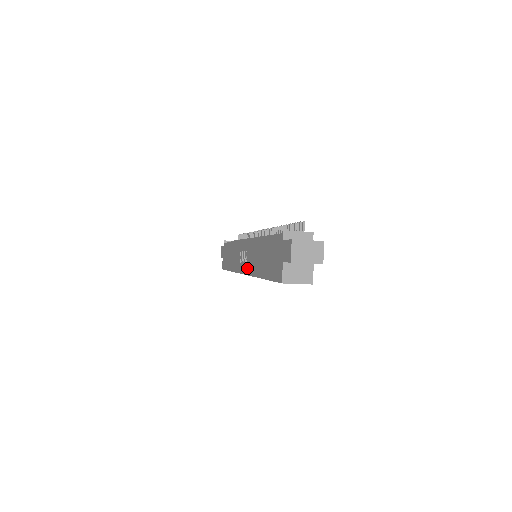
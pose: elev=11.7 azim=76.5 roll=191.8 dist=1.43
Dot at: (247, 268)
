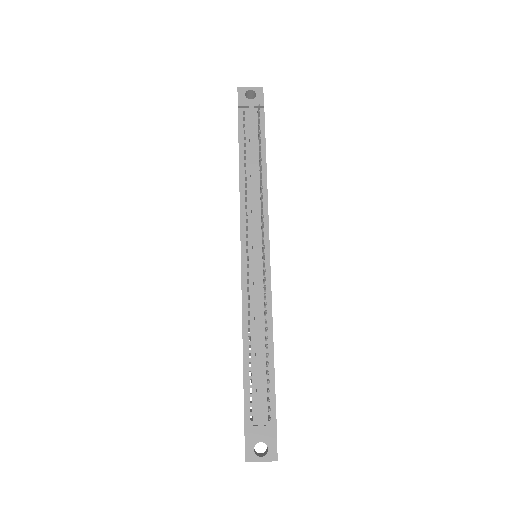
Dot at: occluded
